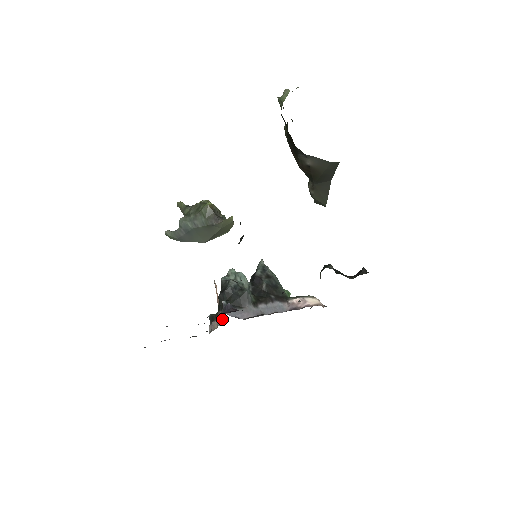
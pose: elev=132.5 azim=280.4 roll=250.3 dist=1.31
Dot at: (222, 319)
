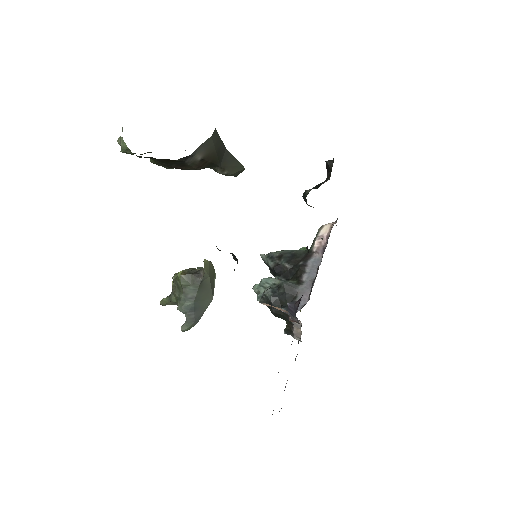
Dot at: occluded
